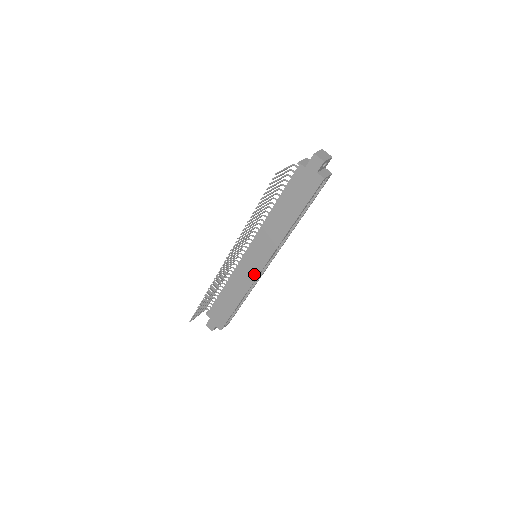
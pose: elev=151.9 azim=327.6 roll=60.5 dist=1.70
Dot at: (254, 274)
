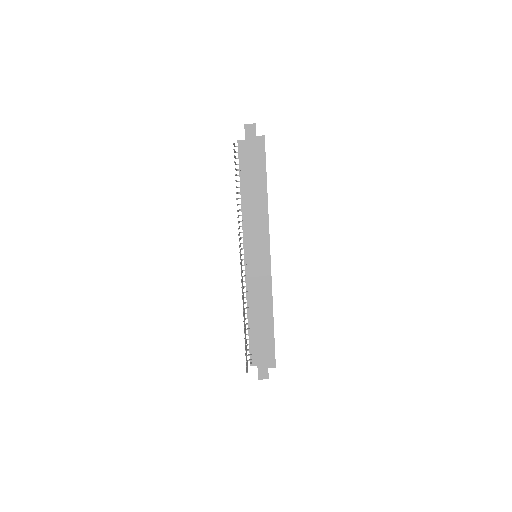
Dot at: (267, 271)
